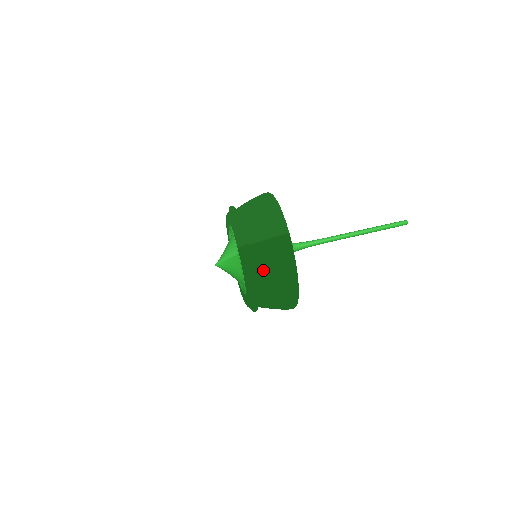
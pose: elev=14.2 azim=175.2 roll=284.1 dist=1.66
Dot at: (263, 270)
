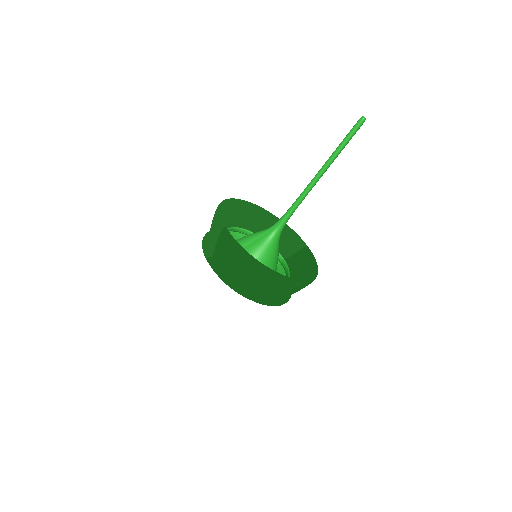
Dot at: (229, 271)
